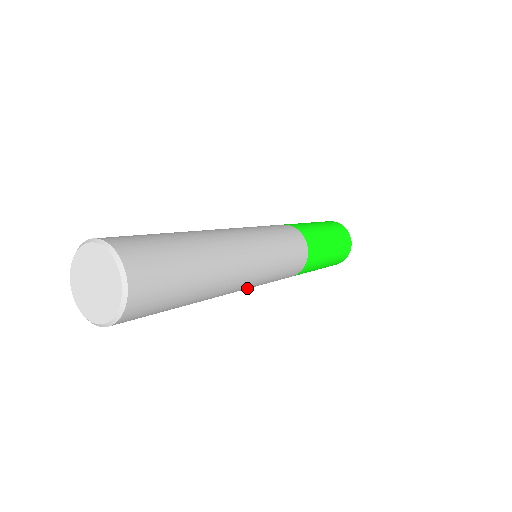
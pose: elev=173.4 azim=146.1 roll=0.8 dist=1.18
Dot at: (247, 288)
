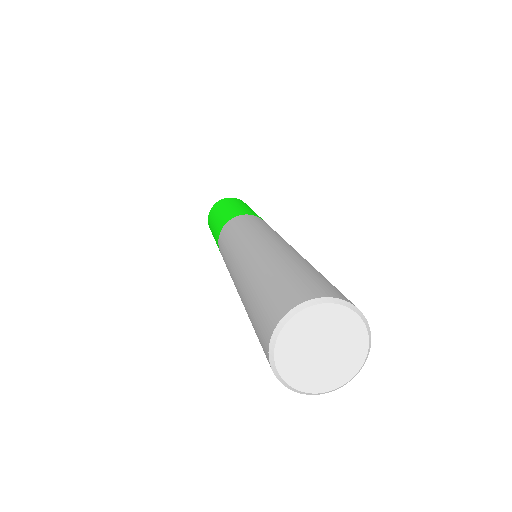
Dot at: occluded
